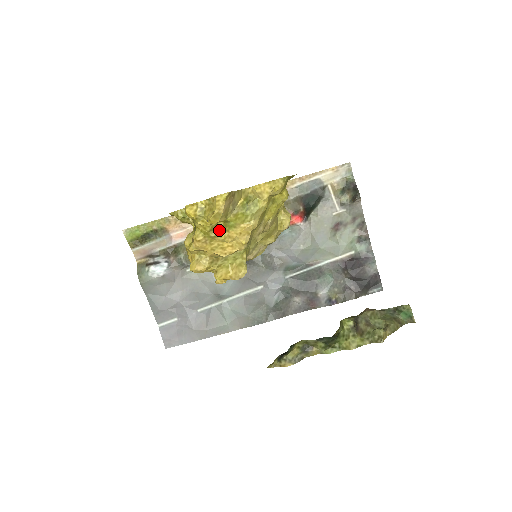
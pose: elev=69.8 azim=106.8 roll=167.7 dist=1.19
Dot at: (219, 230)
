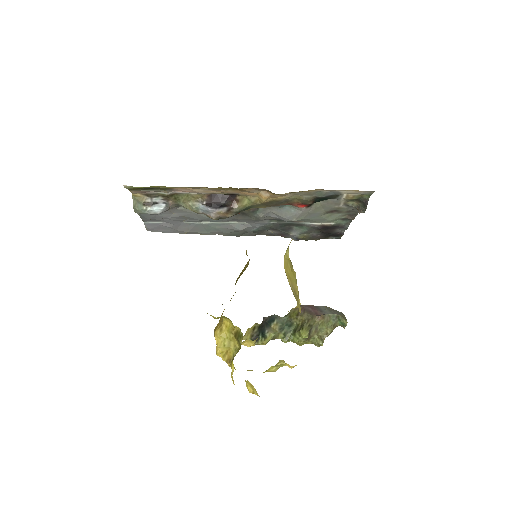
Dot at: (250, 370)
